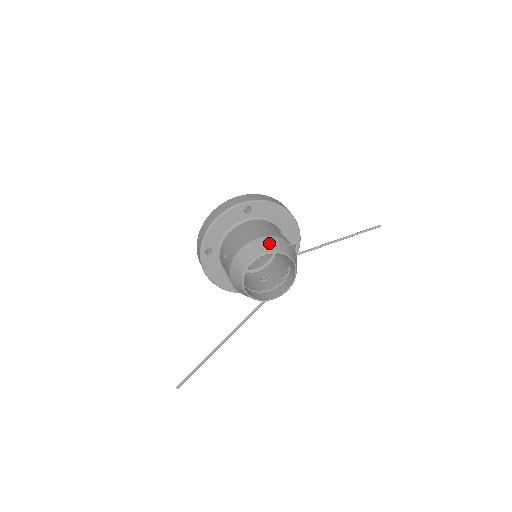
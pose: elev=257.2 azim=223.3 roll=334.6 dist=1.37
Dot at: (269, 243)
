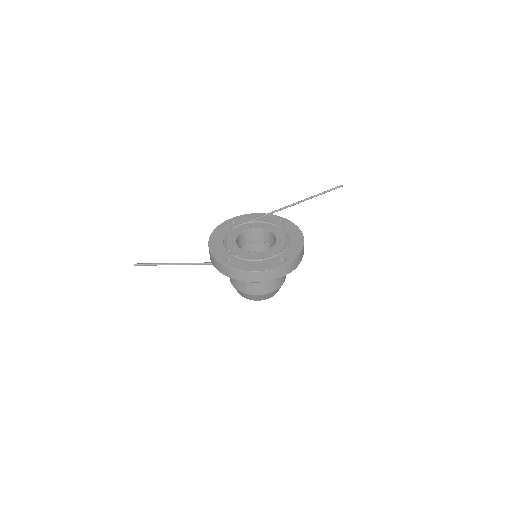
Dot at: occluded
